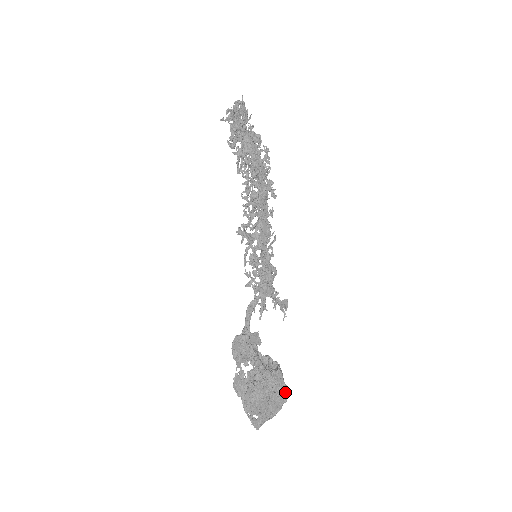
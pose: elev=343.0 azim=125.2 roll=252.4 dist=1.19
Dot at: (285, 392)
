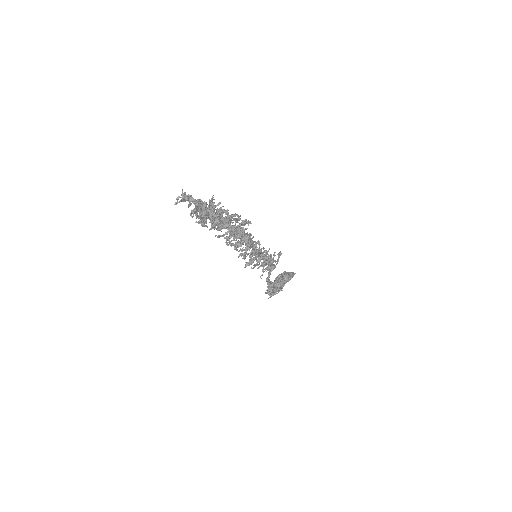
Dot at: occluded
